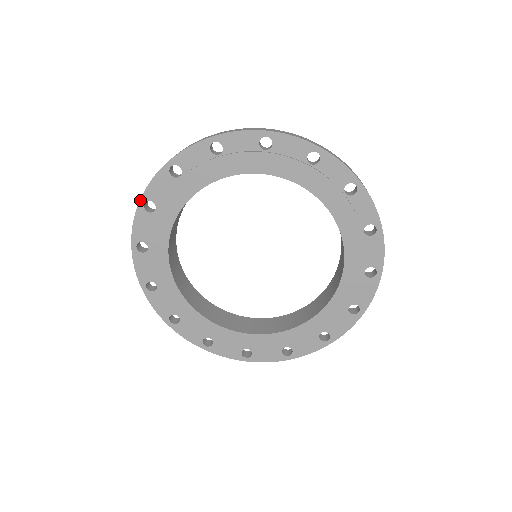
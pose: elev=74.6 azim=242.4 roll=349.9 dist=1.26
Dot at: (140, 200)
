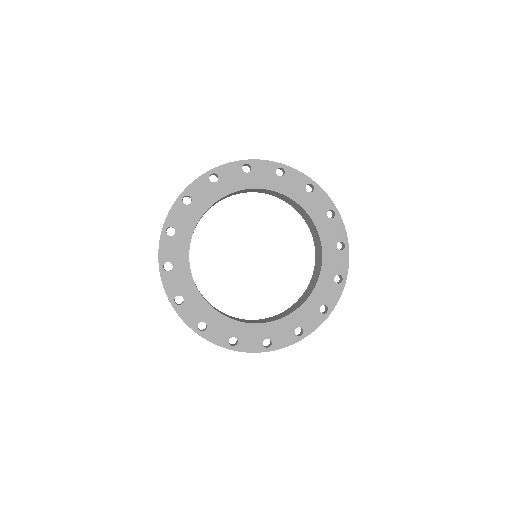
Dot at: (211, 170)
